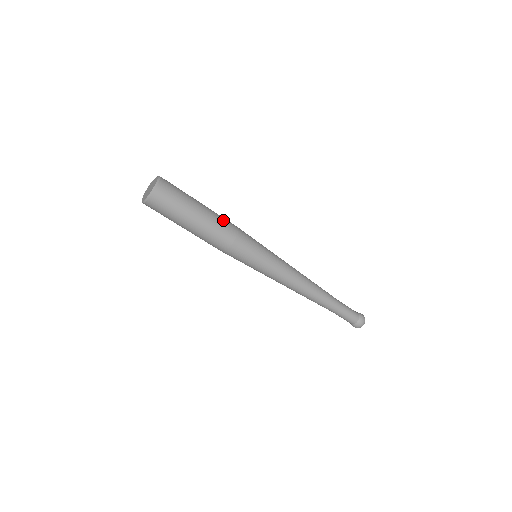
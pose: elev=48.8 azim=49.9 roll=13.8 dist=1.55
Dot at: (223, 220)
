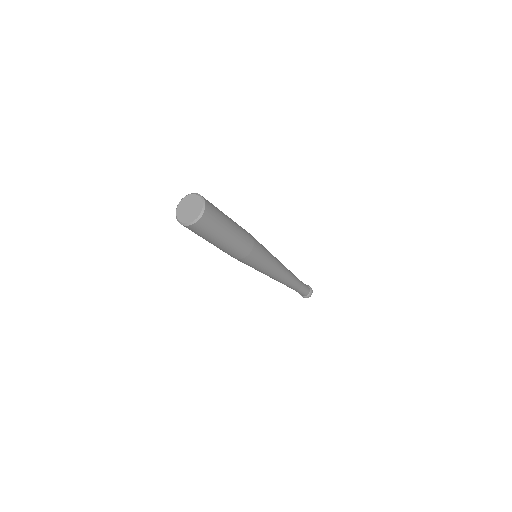
Dot at: (241, 247)
